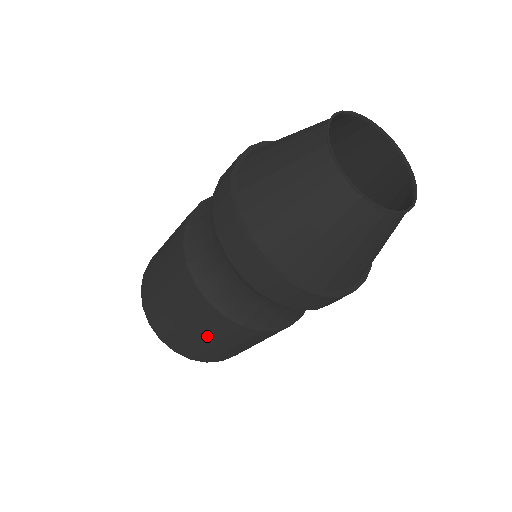
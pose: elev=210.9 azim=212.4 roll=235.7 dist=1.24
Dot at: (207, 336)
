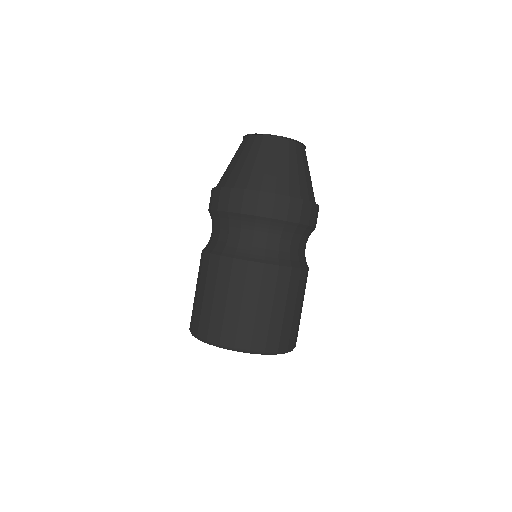
Dot at: (263, 301)
